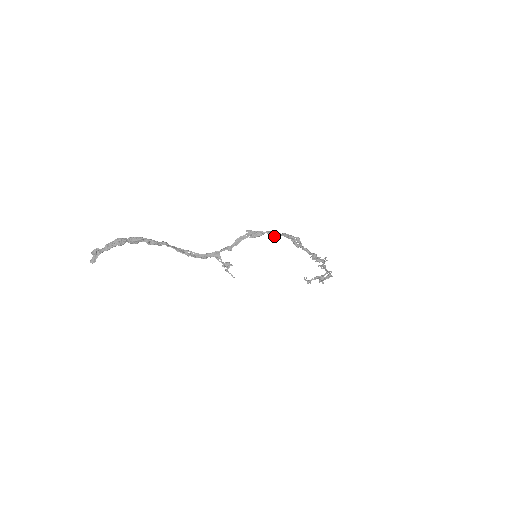
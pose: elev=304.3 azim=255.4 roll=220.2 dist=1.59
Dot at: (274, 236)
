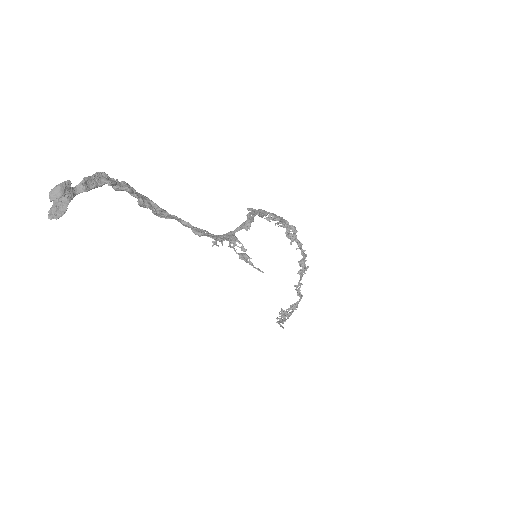
Dot at: (277, 218)
